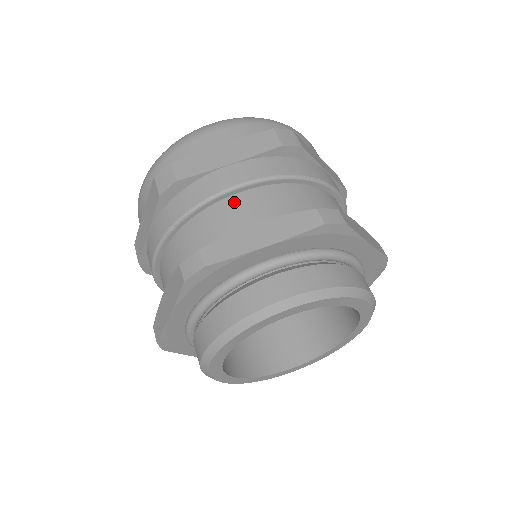
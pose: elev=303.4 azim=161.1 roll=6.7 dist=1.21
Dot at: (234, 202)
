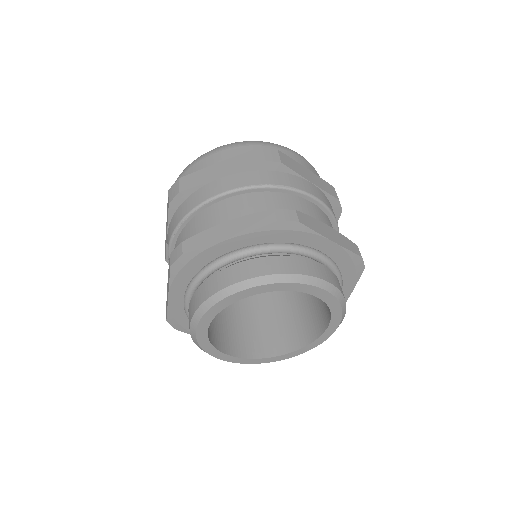
Dot at: (218, 207)
